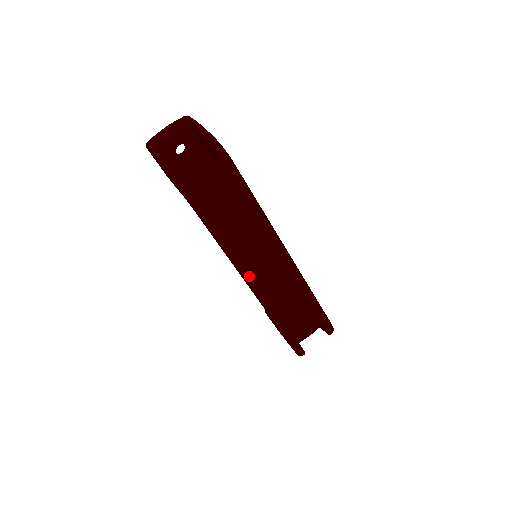
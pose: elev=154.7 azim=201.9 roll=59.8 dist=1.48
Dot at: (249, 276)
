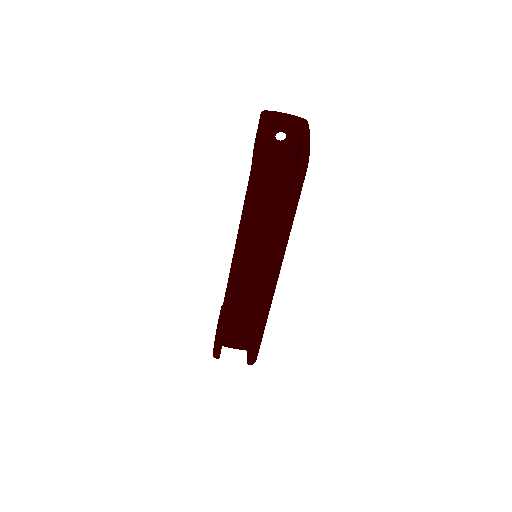
Dot at: (238, 260)
